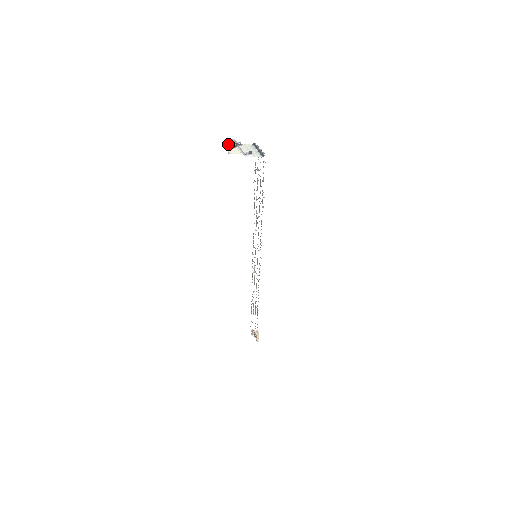
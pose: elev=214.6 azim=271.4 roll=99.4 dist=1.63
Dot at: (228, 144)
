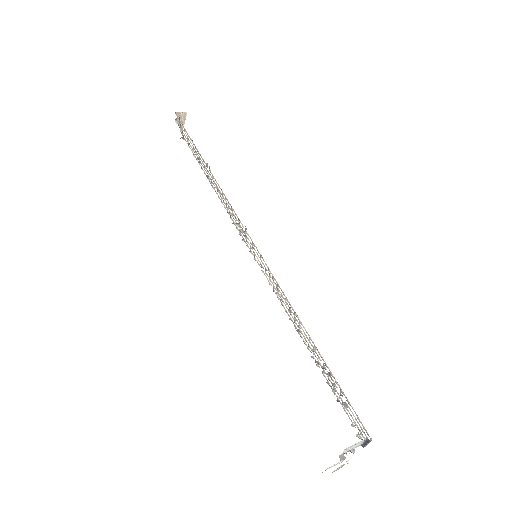
Dot at: occluded
